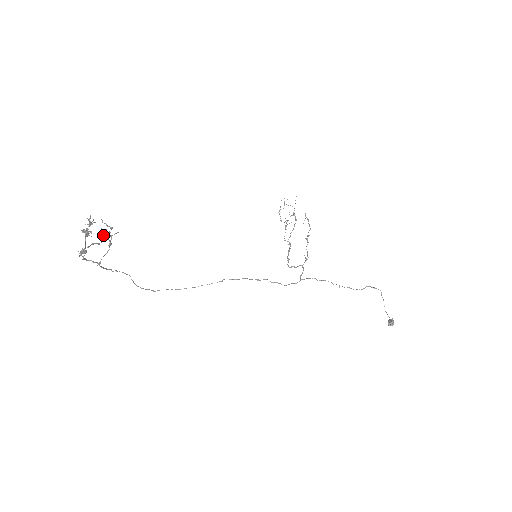
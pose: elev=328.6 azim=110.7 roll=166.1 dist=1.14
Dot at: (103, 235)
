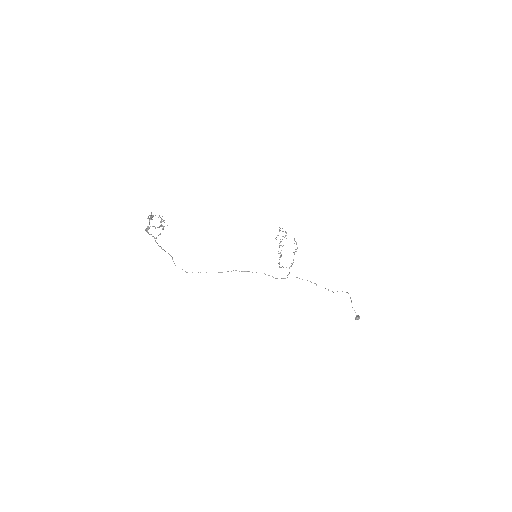
Dot at: occluded
